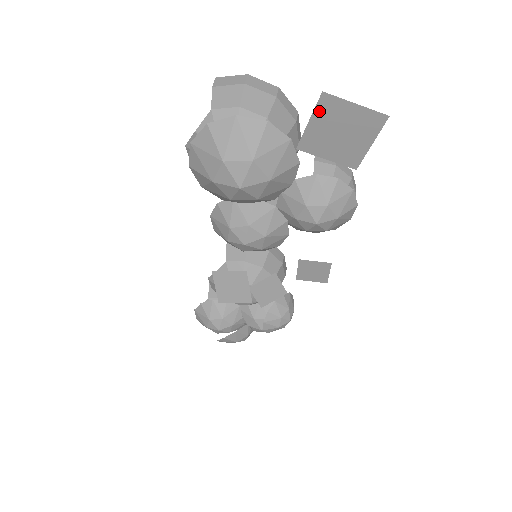
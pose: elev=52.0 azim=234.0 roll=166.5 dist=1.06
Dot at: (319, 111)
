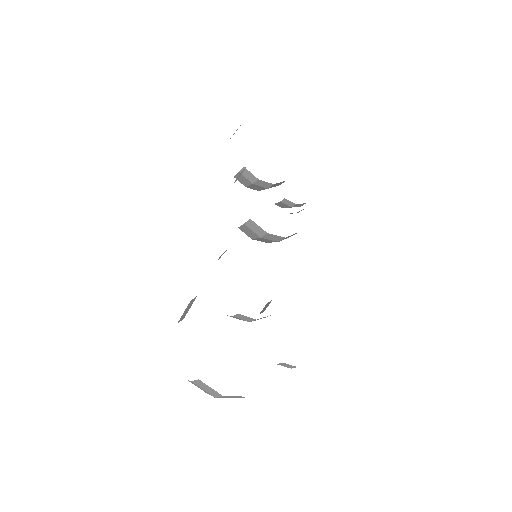
Dot at: occluded
